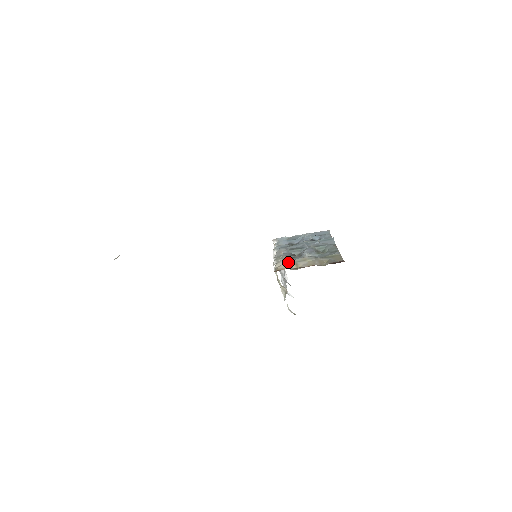
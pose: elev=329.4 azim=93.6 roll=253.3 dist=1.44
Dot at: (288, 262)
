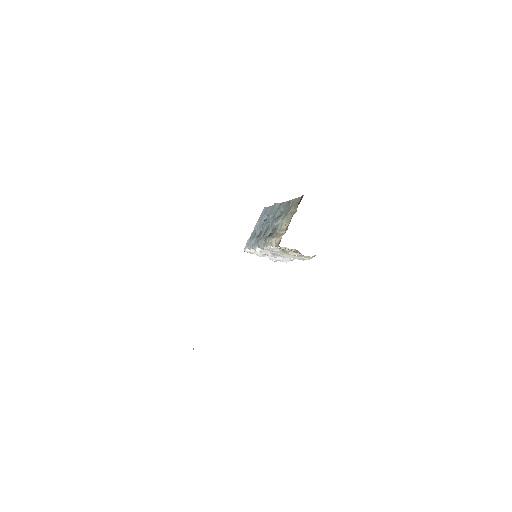
Dot at: (276, 236)
